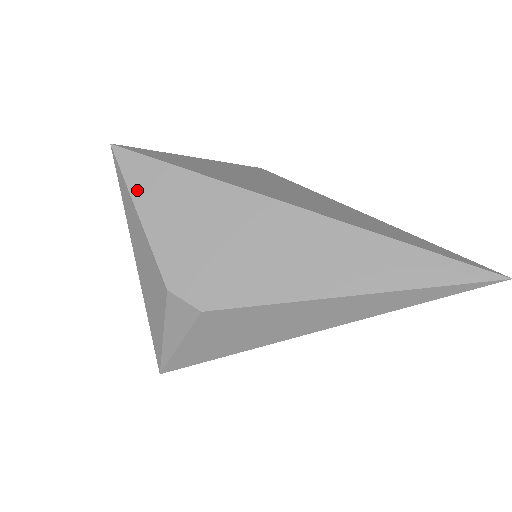
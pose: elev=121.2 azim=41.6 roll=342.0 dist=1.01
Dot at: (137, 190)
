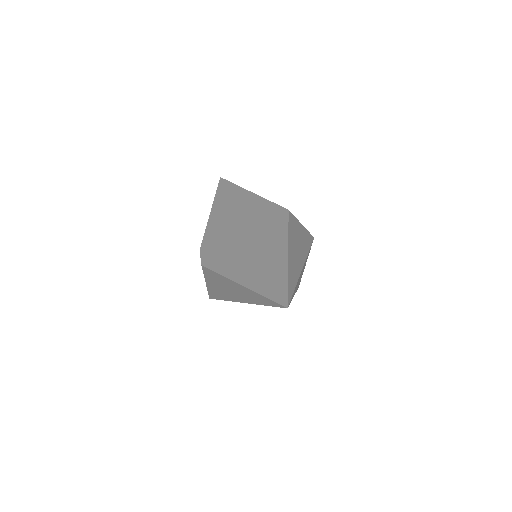
Dot at: (215, 201)
